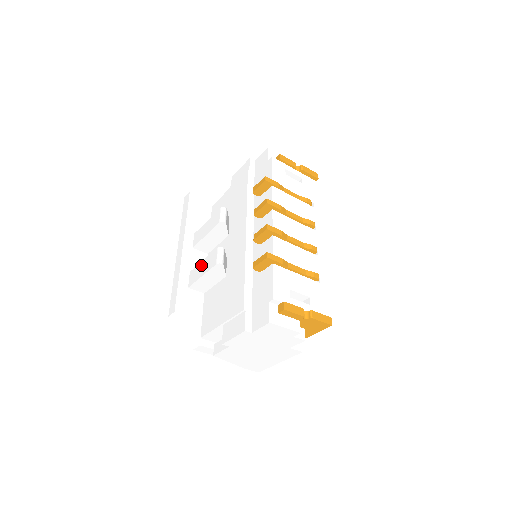
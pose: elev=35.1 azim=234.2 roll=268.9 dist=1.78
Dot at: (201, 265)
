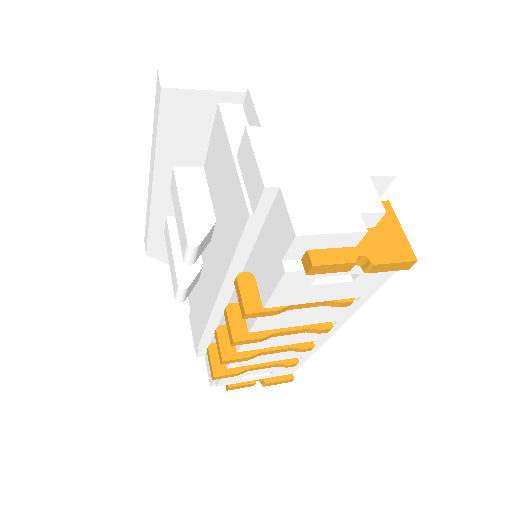
Dot at: (170, 250)
